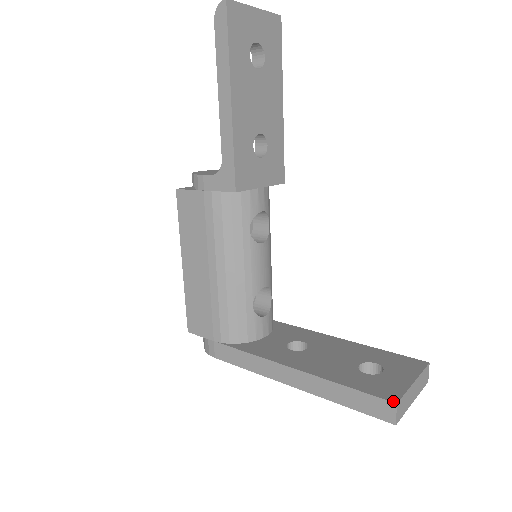
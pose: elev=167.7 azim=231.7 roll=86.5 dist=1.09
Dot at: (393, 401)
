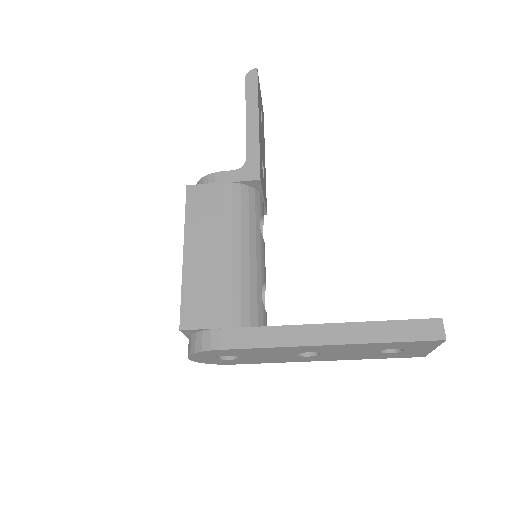
Dot at: (438, 318)
